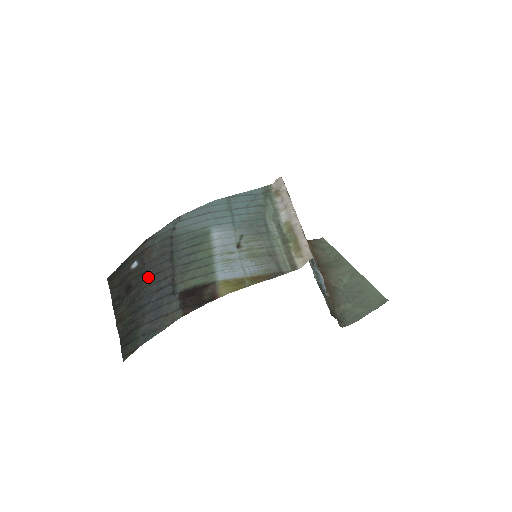
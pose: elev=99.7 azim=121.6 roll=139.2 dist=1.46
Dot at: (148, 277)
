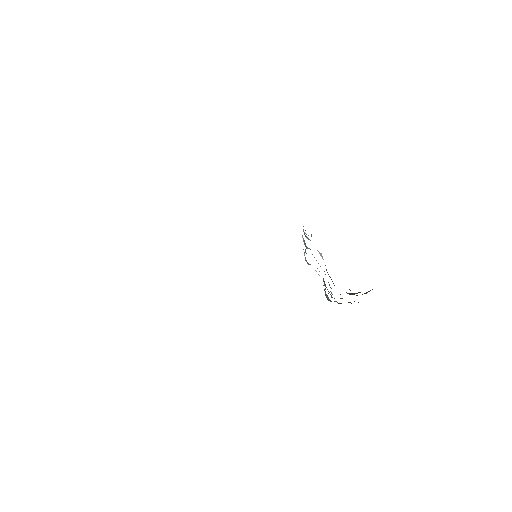
Dot at: occluded
